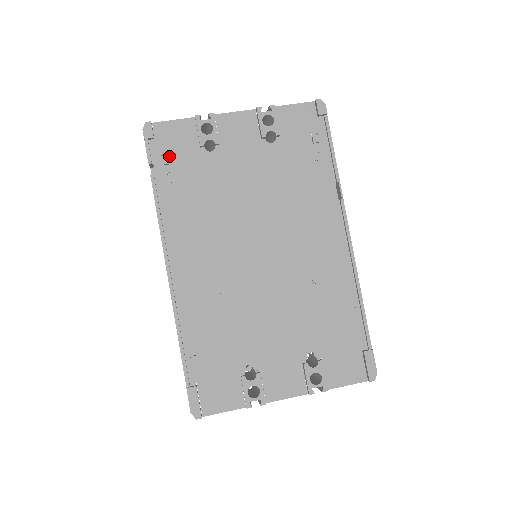
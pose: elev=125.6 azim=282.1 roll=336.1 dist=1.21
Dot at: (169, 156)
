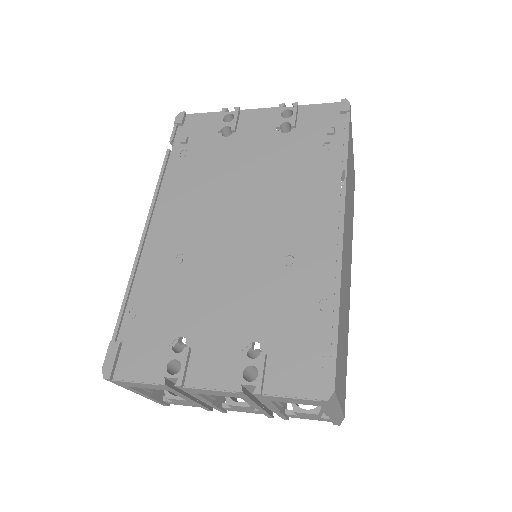
Dot at: (189, 138)
